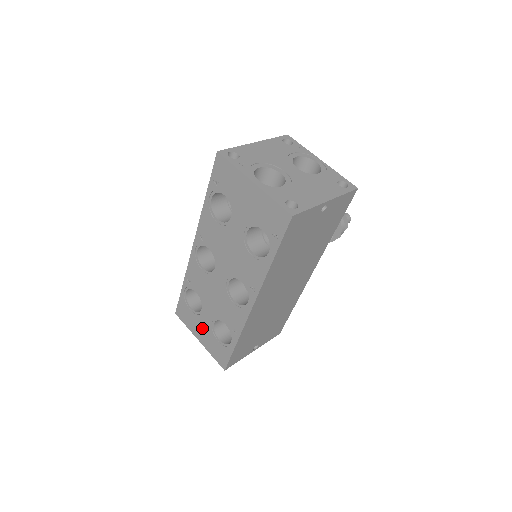
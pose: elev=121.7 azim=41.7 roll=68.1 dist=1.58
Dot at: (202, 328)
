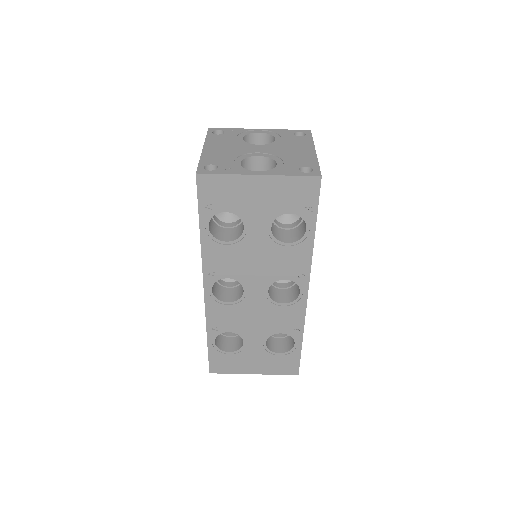
Dot at: (253, 359)
